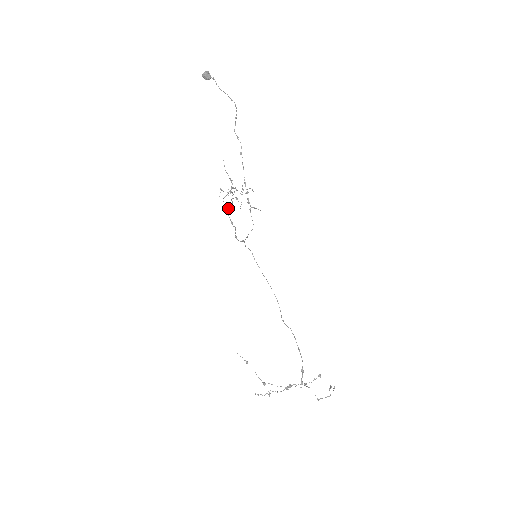
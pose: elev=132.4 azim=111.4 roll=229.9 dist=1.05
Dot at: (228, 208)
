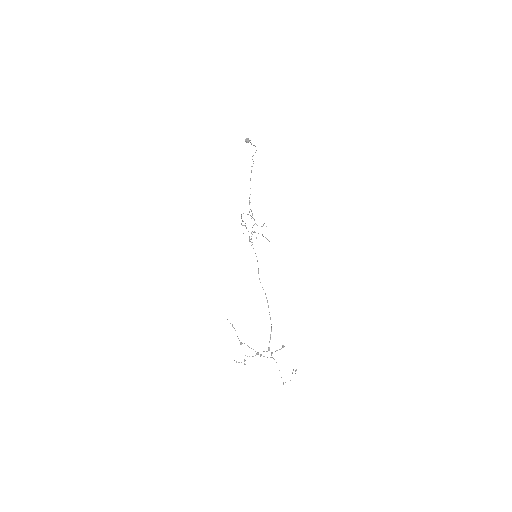
Dot at: occluded
